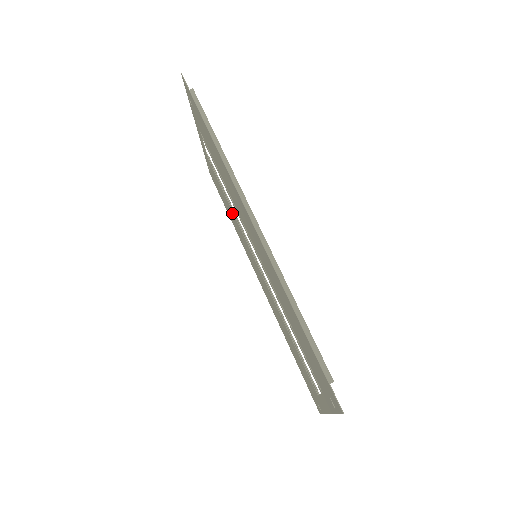
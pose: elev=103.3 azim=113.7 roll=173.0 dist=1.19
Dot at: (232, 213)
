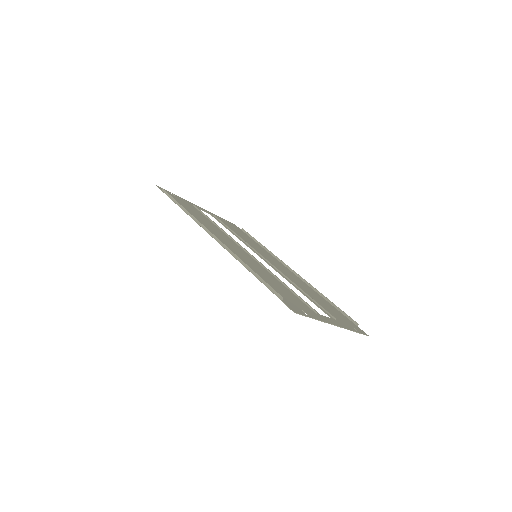
Dot at: occluded
